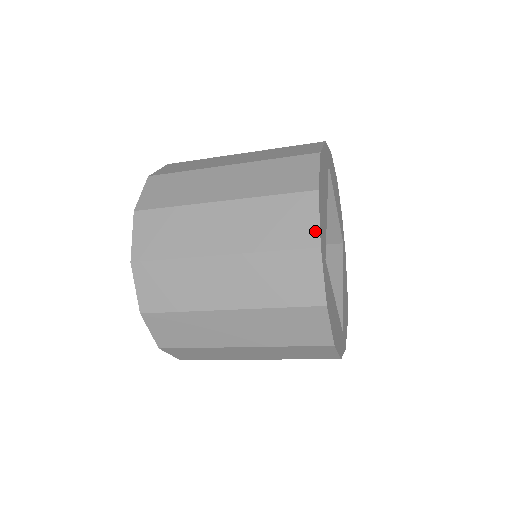
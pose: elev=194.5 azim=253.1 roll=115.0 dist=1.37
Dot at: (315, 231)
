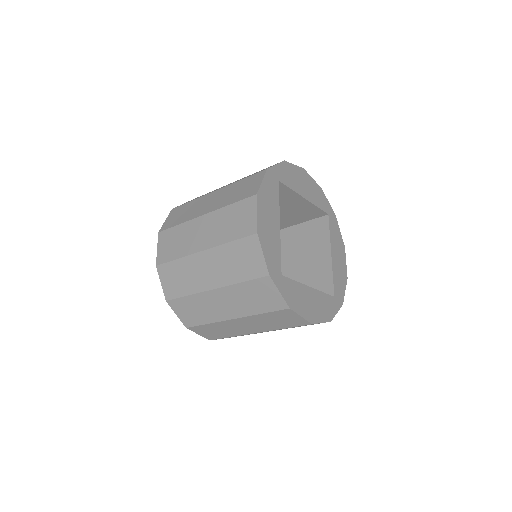
Dot at: (263, 264)
